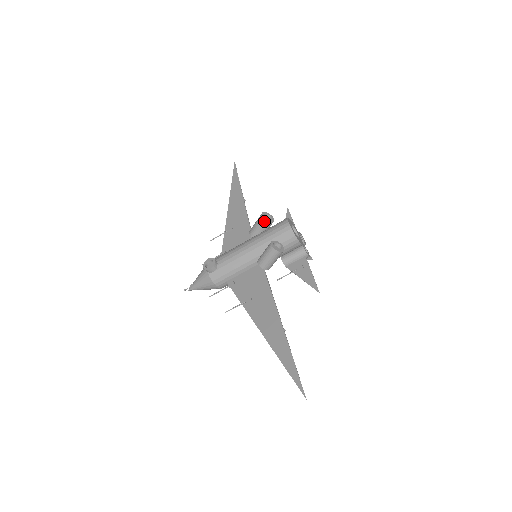
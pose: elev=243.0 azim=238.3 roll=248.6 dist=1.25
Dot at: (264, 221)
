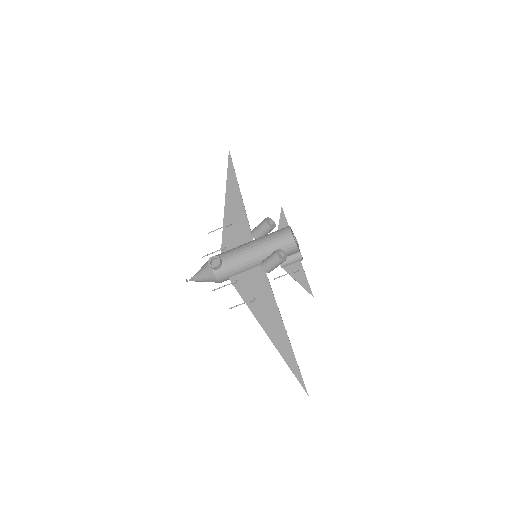
Dot at: (268, 227)
